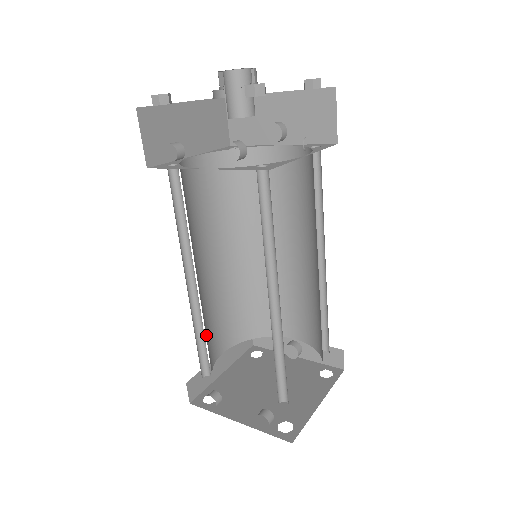
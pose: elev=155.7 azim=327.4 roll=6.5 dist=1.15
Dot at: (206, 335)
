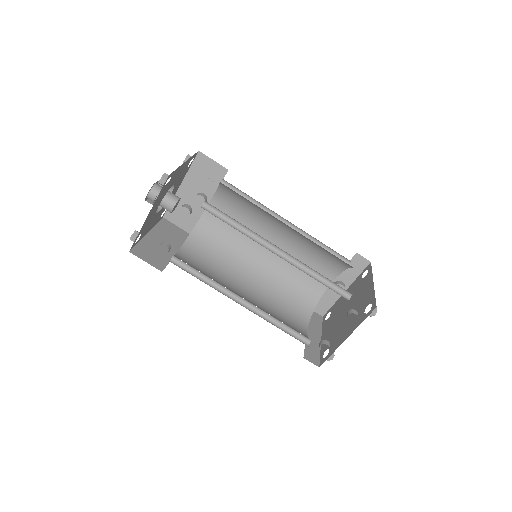
Dot at: occluded
